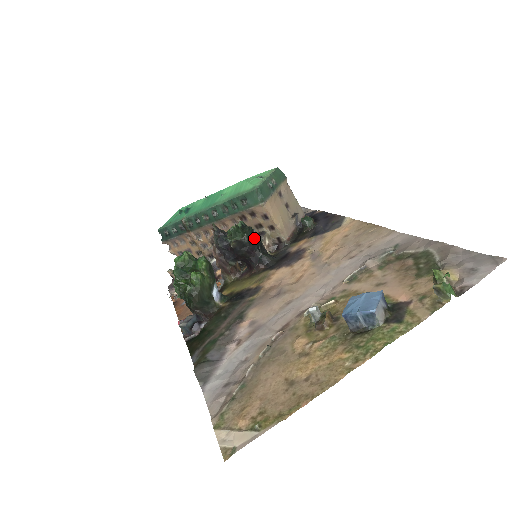
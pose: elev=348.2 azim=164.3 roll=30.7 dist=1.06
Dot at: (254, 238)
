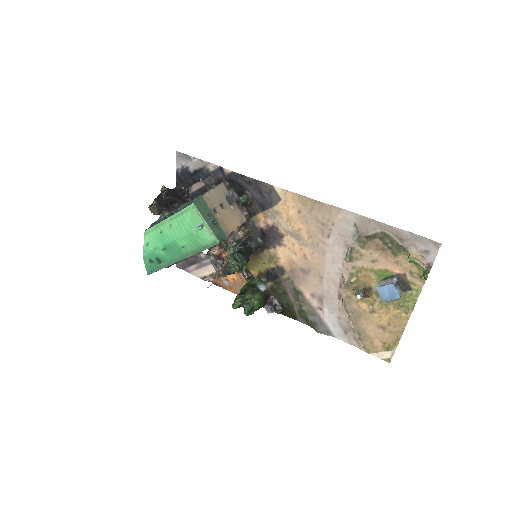
Dot at: (244, 252)
